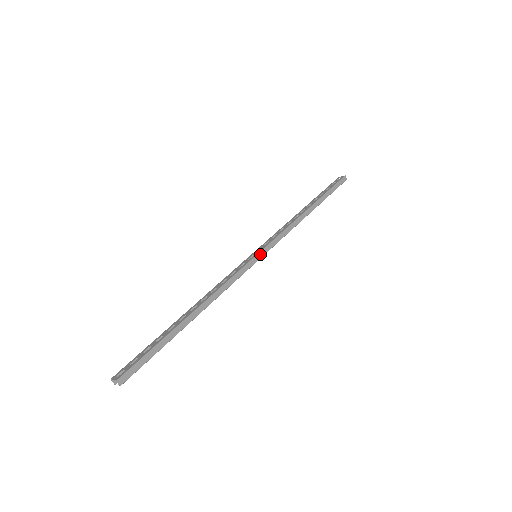
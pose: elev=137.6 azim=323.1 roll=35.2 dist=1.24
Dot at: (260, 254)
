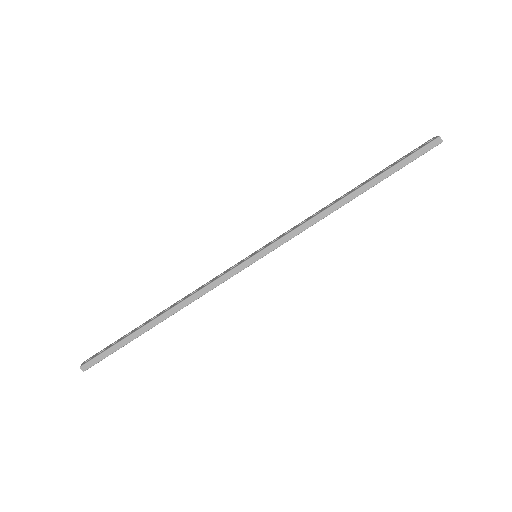
Dot at: (257, 255)
